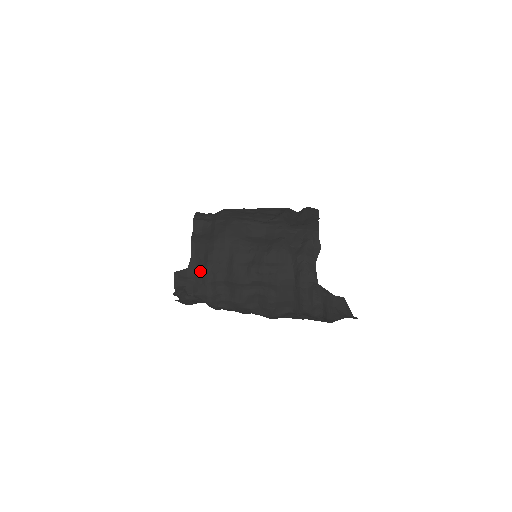
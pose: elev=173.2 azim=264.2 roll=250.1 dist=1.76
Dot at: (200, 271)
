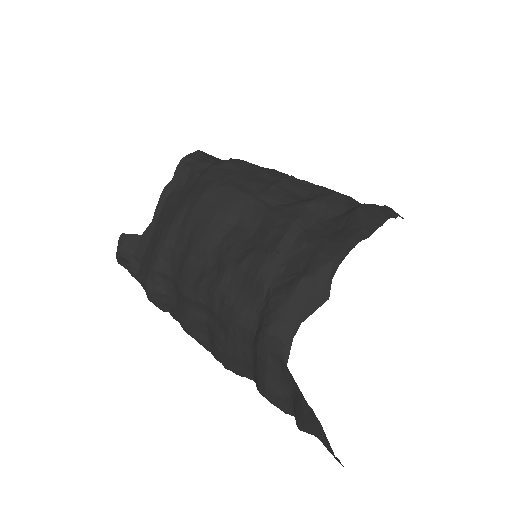
Dot at: (151, 247)
